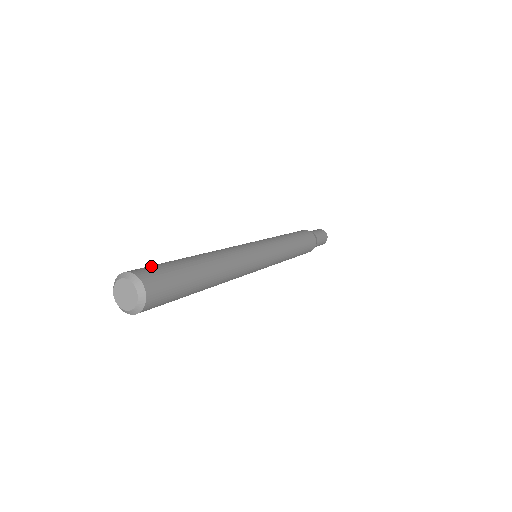
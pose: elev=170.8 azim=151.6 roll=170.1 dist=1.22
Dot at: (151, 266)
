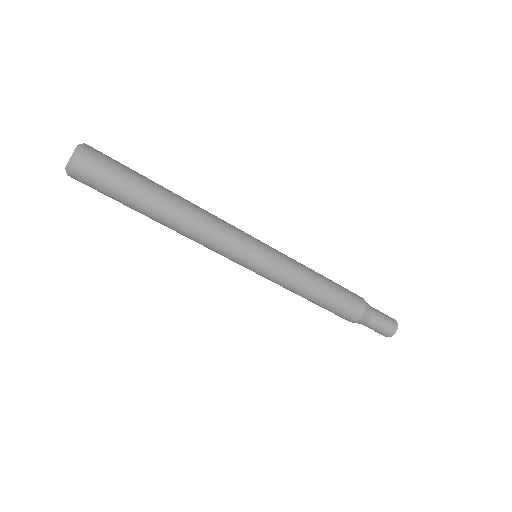
Dot at: occluded
